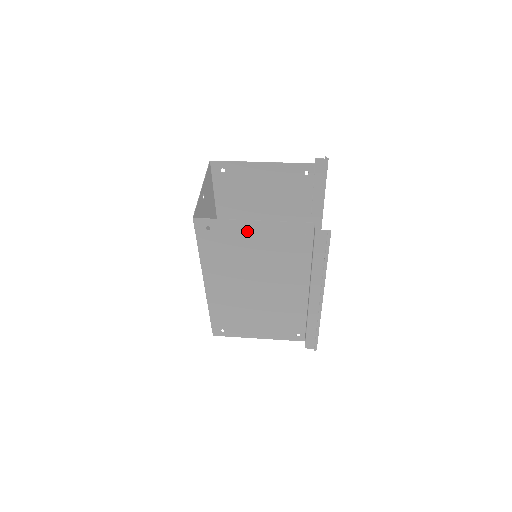
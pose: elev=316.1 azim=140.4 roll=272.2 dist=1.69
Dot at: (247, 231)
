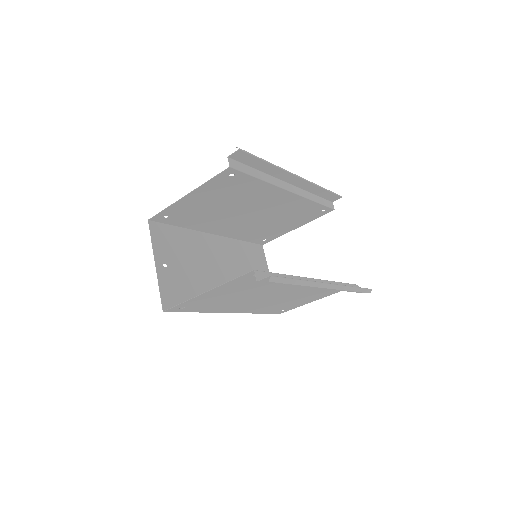
Dot at: (211, 295)
